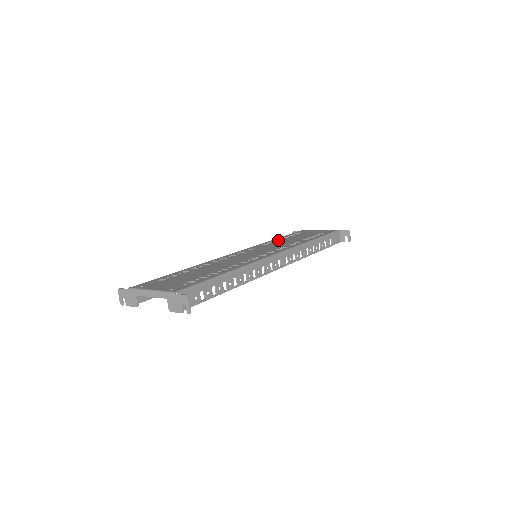
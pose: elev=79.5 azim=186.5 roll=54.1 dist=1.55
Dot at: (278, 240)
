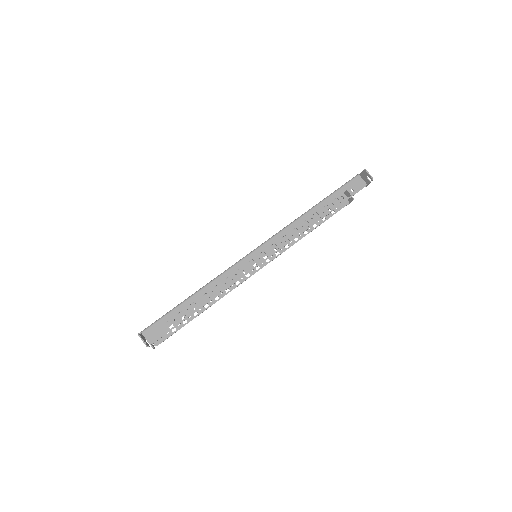
Dot at: occluded
